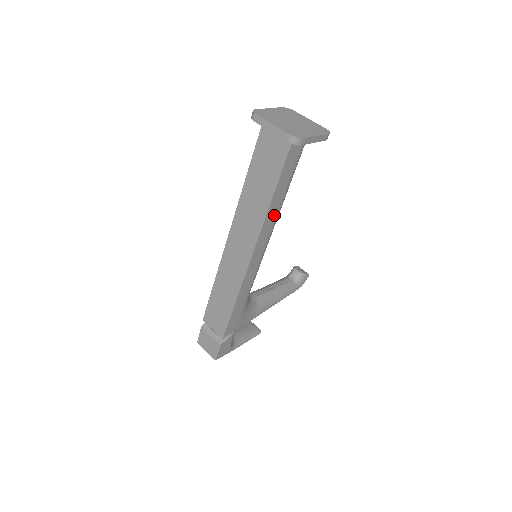
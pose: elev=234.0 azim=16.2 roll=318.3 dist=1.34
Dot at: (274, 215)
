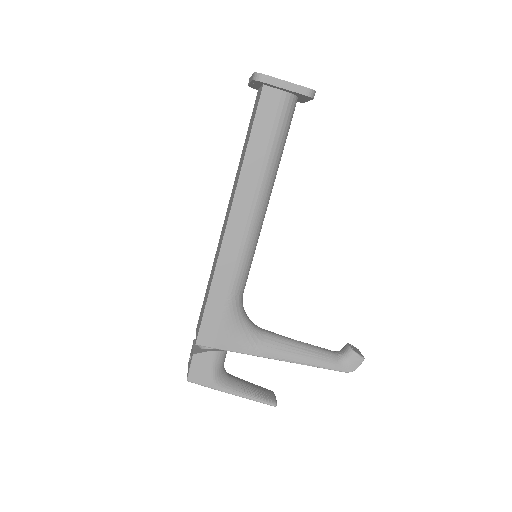
Dot at: (254, 180)
